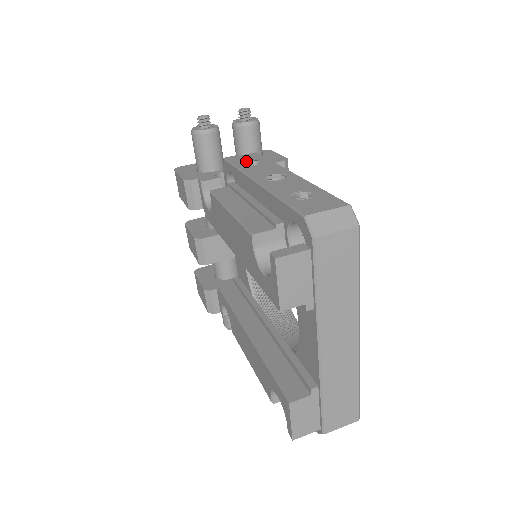
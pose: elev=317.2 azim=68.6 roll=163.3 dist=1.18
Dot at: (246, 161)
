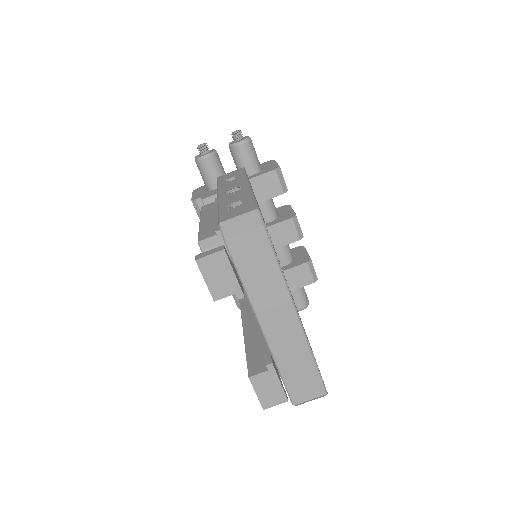
Dot at: (228, 178)
